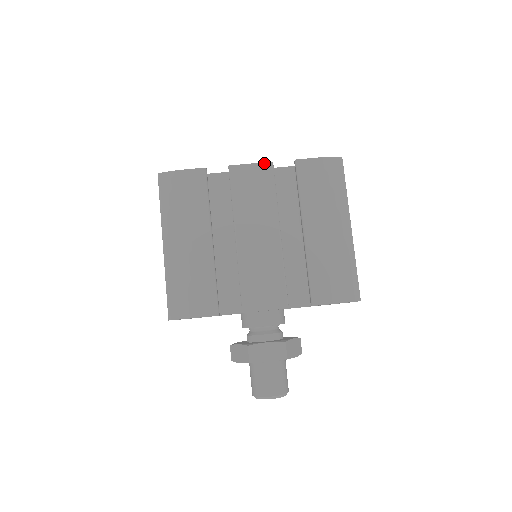
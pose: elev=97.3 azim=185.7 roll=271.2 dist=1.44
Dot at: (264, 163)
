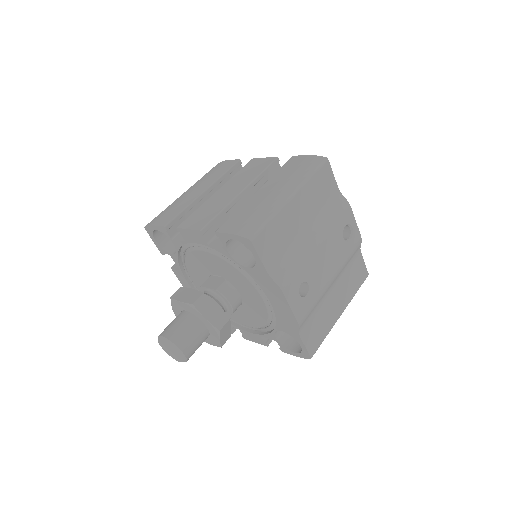
Dot at: (272, 157)
